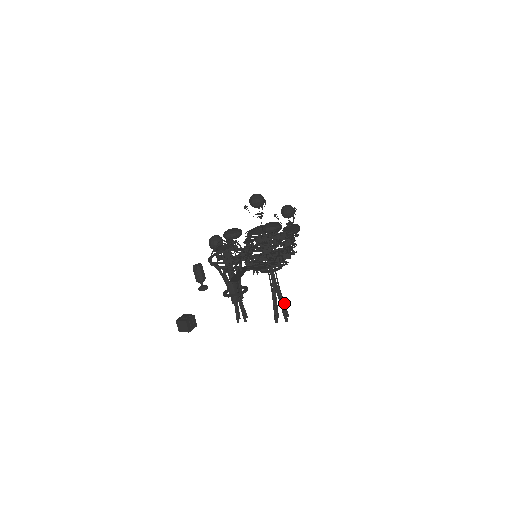
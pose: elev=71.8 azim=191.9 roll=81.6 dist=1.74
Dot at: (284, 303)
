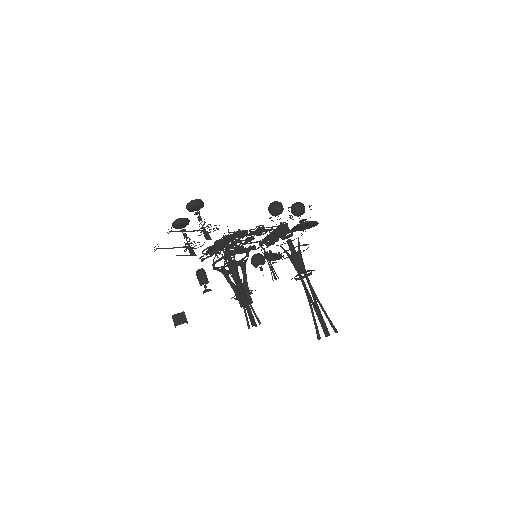
Dot at: (327, 316)
